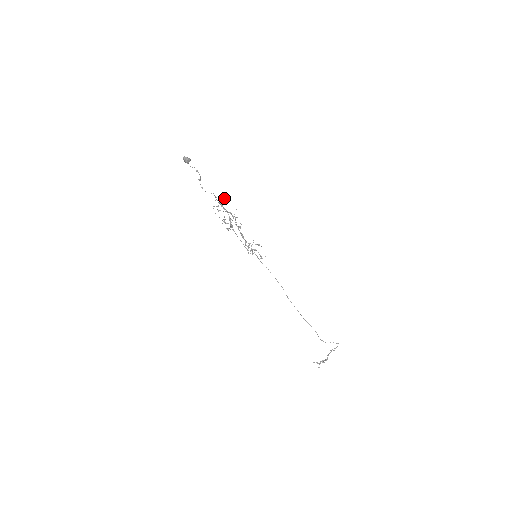
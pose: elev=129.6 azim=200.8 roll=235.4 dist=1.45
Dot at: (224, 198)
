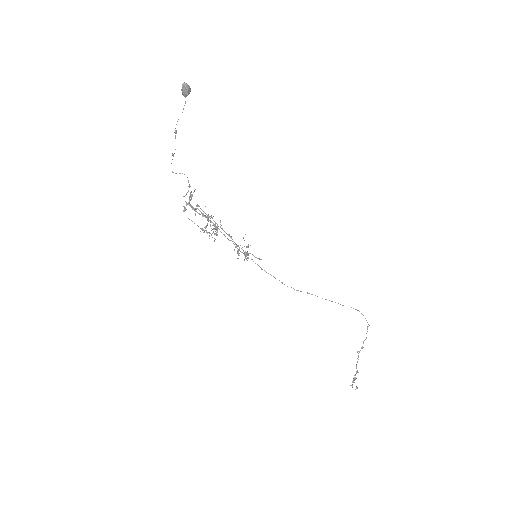
Dot at: (194, 190)
